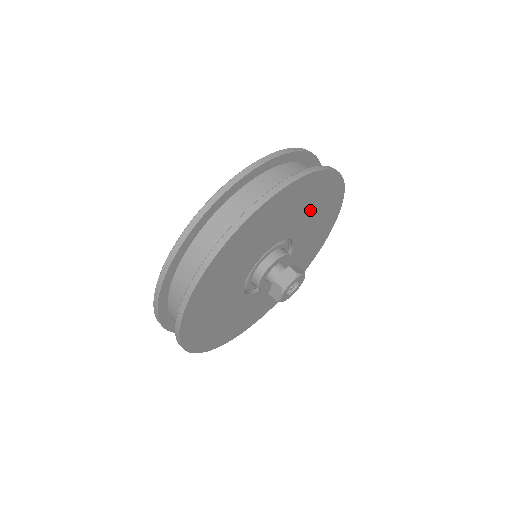
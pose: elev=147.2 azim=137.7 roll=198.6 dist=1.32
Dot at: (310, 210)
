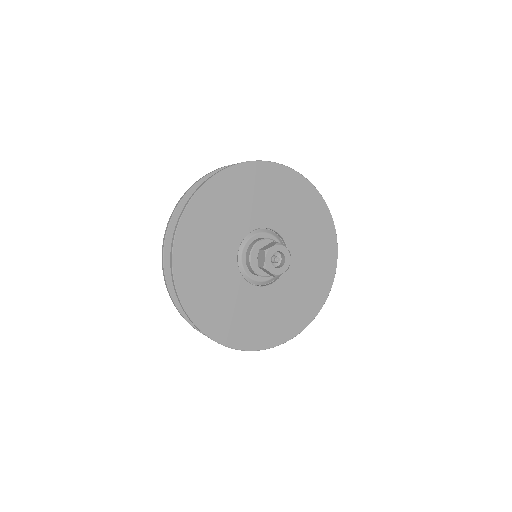
Dot at: (293, 211)
